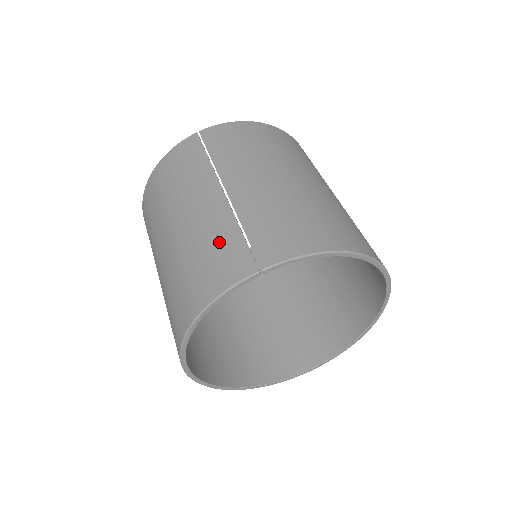
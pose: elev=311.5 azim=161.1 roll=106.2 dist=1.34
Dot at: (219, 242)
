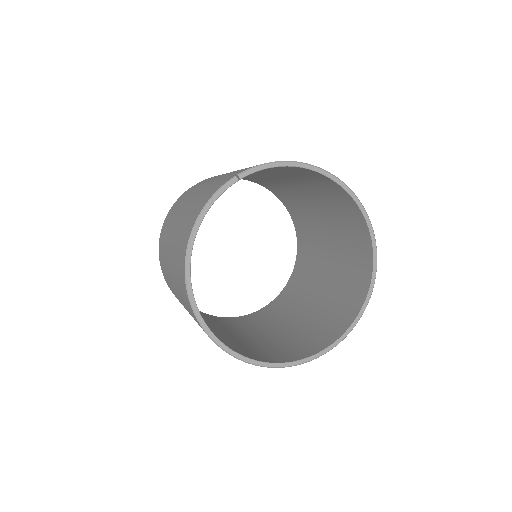
Dot at: (207, 190)
